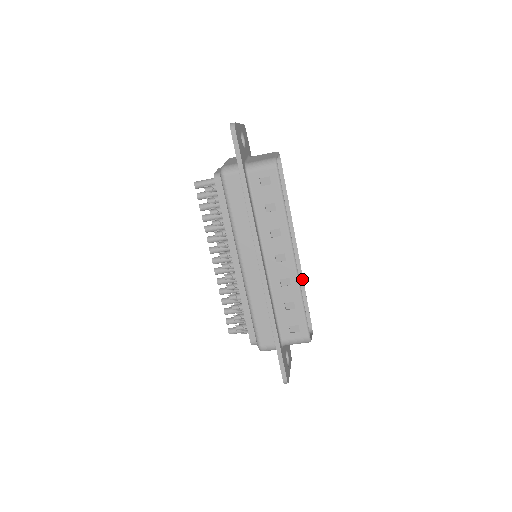
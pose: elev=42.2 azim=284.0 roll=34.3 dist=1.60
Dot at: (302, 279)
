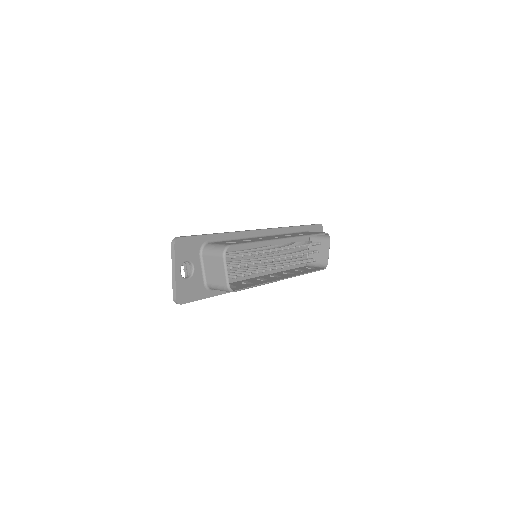
Dot at: occluded
